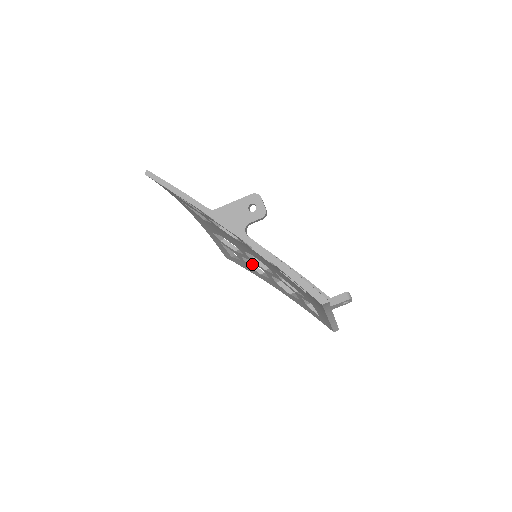
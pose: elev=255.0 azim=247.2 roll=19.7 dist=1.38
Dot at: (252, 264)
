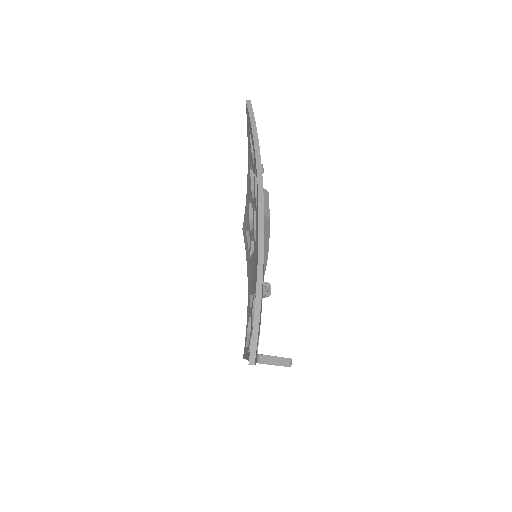
Dot at: occluded
